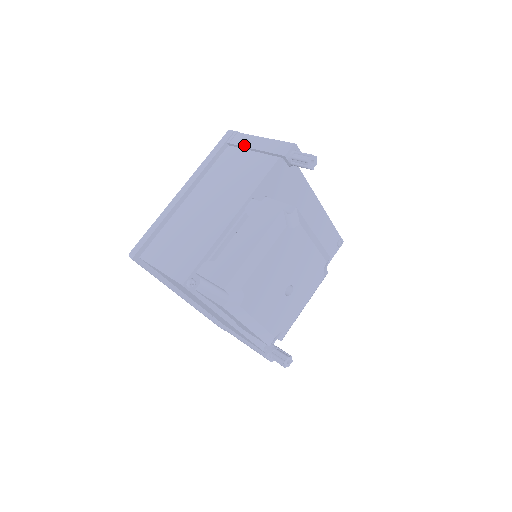
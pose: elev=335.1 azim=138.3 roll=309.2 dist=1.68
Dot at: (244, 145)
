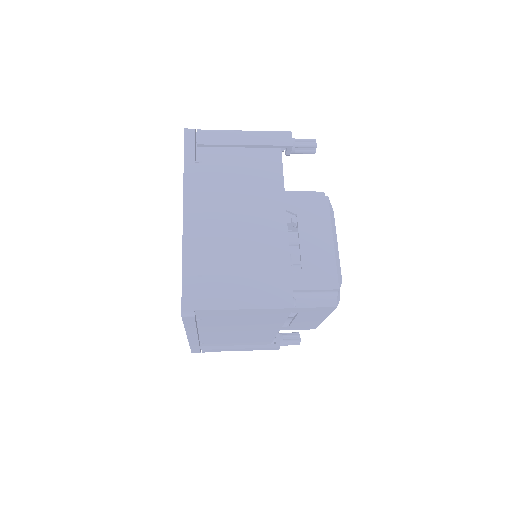
Dot at: (227, 143)
